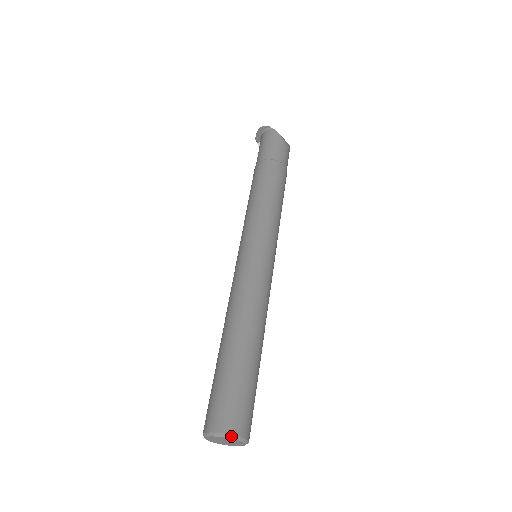
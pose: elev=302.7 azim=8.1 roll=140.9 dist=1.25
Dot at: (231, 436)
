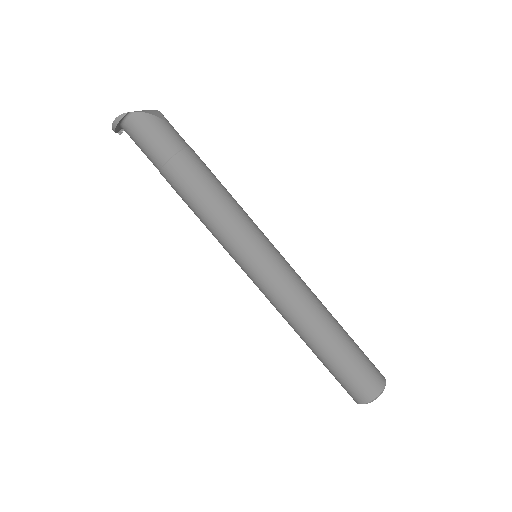
Dot at: occluded
